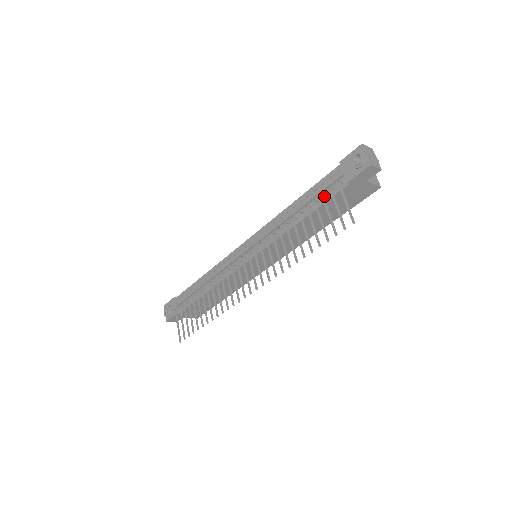
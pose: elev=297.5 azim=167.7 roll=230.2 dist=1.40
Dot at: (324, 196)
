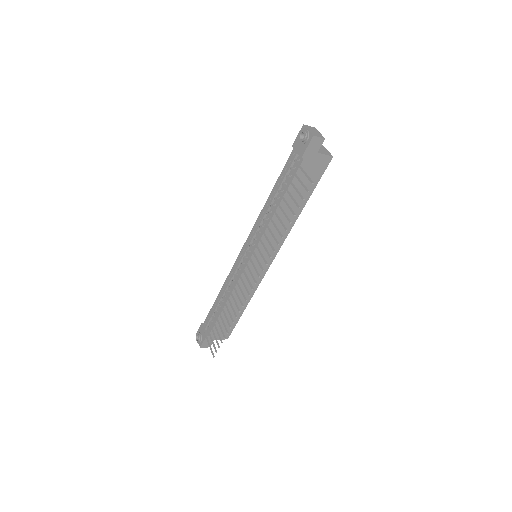
Dot at: (289, 178)
